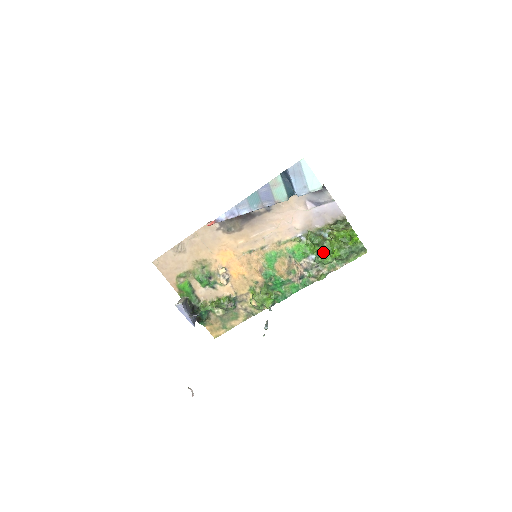
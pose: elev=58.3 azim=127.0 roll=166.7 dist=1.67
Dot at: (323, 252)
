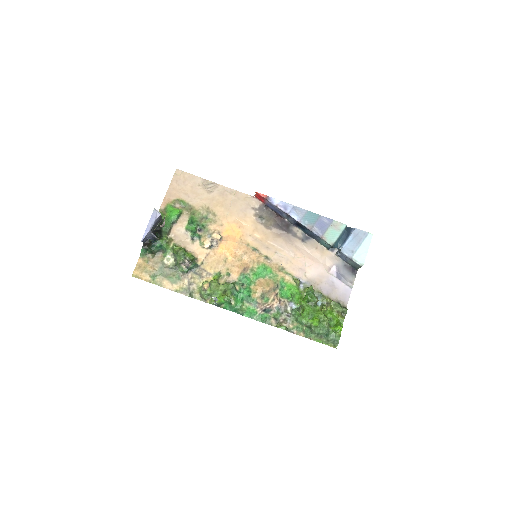
Dot at: (307, 310)
